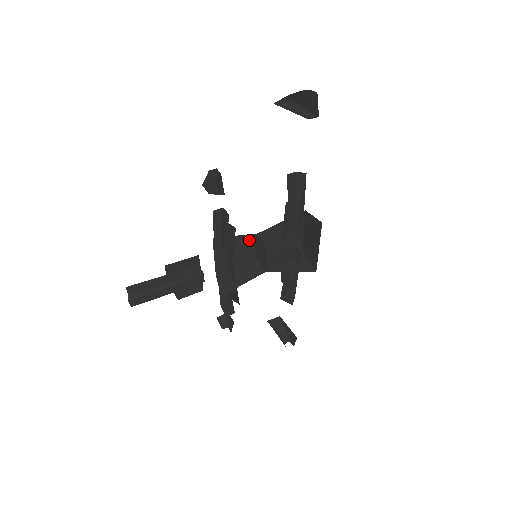
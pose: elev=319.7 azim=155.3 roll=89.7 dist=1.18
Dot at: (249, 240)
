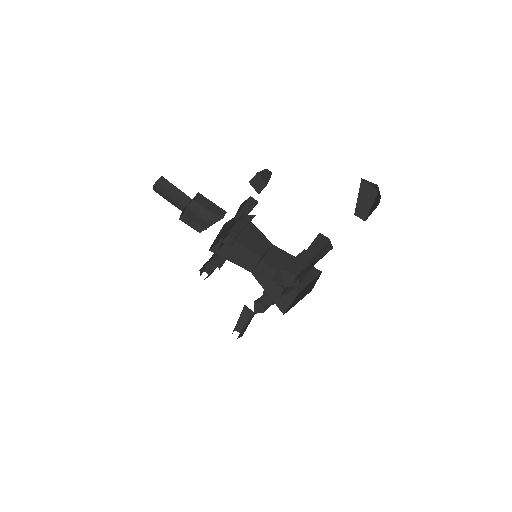
Dot at: (265, 242)
